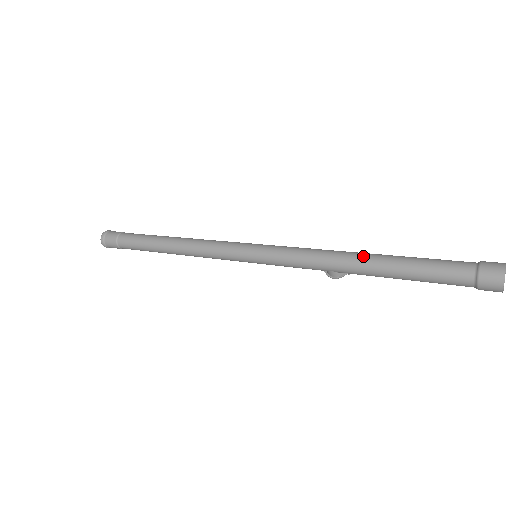
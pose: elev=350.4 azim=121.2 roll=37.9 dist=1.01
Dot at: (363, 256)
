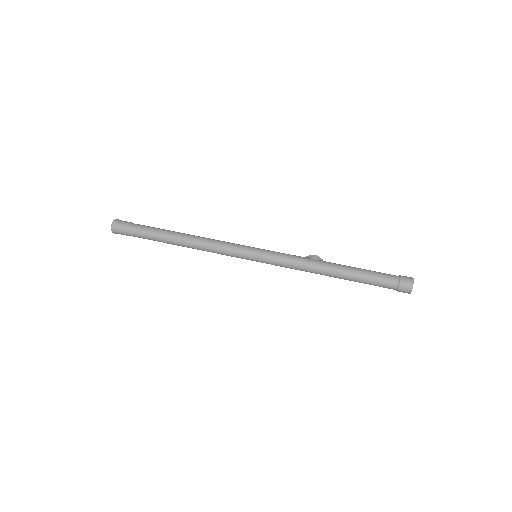
Dot at: (332, 275)
